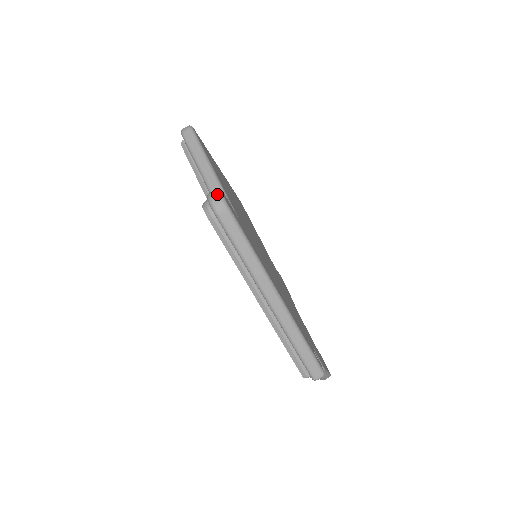
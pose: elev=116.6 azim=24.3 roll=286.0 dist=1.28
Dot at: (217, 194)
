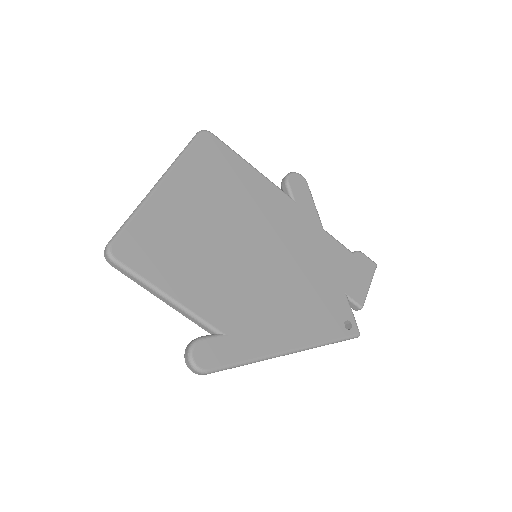
Dot at: (192, 369)
